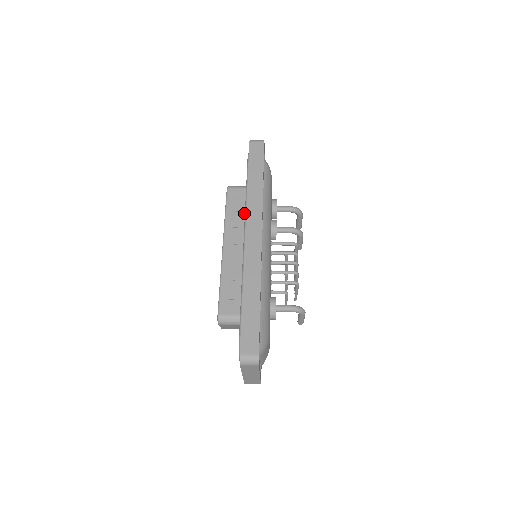
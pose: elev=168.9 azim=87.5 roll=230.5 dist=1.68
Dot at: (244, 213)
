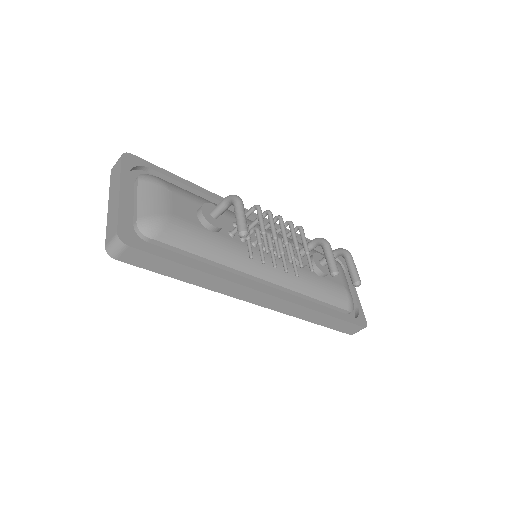
Dot at: occluded
